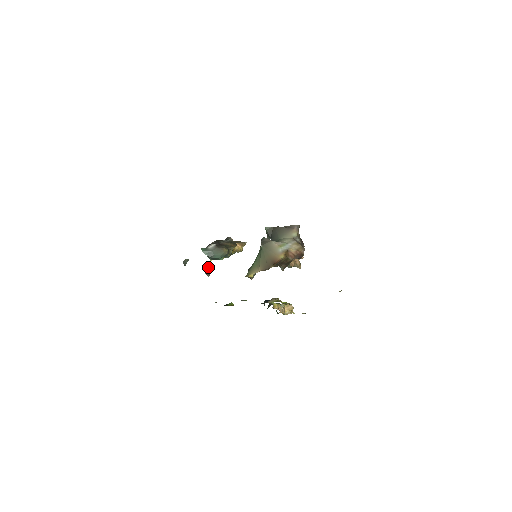
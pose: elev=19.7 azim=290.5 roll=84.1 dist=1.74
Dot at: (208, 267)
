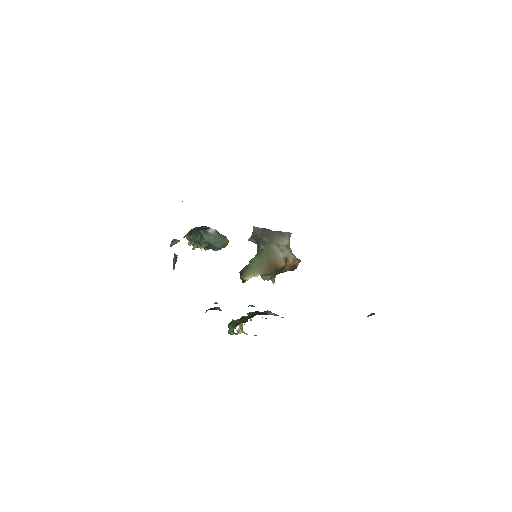
Dot at: (176, 257)
